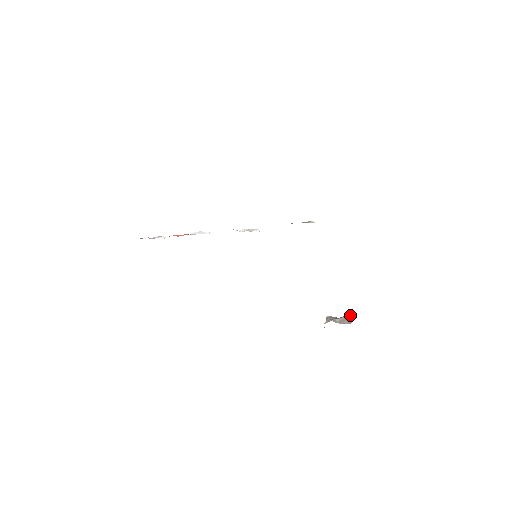
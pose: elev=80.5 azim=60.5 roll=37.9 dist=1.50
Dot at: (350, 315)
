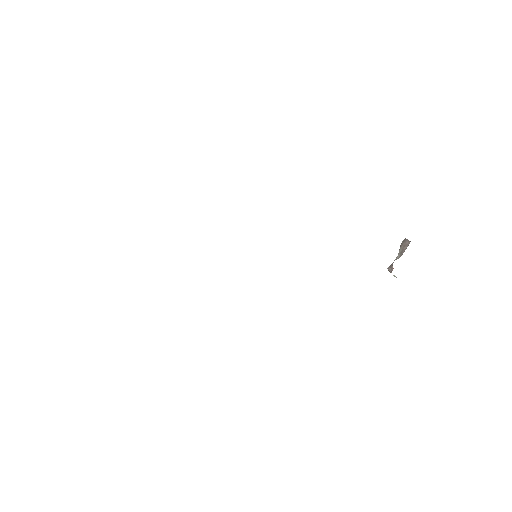
Dot at: (402, 241)
